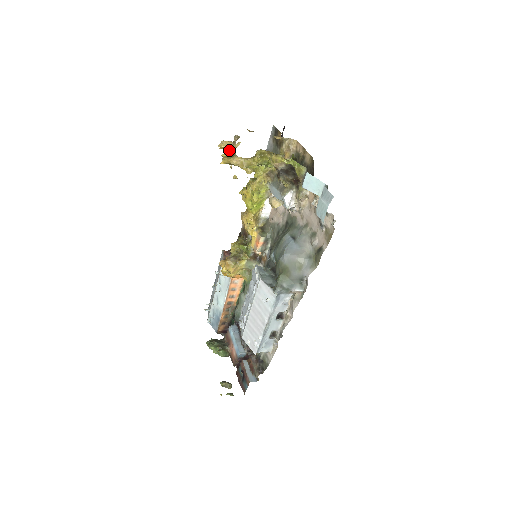
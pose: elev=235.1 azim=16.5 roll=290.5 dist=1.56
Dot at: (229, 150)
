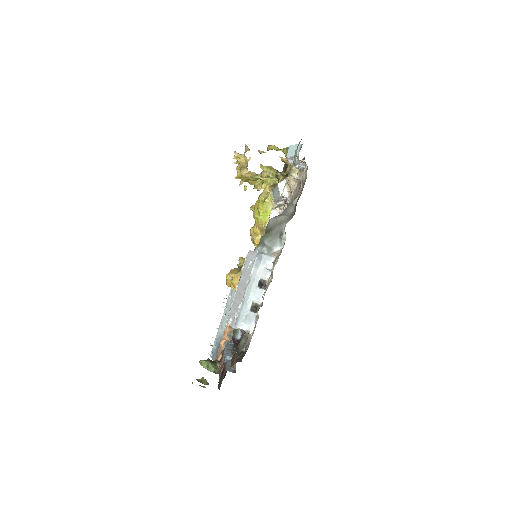
Dot at: (241, 160)
